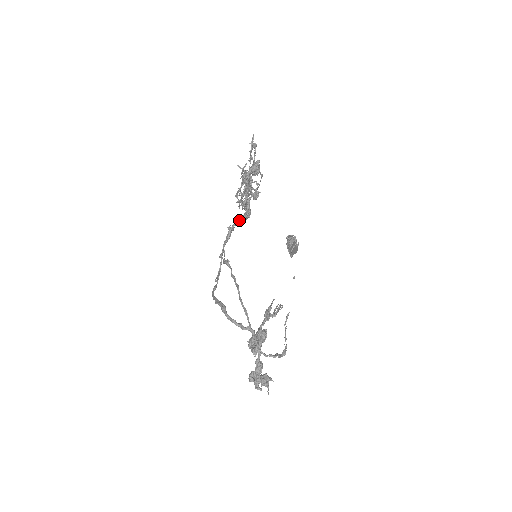
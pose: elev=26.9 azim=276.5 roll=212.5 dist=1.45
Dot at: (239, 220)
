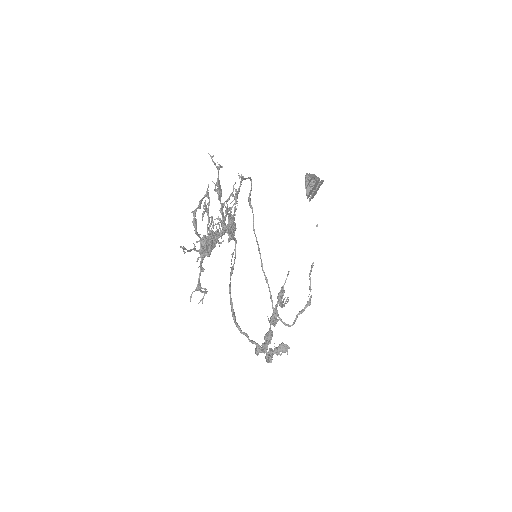
Dot at: occluded
